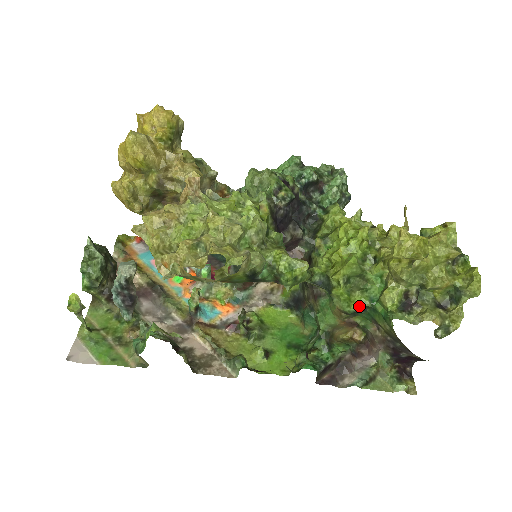
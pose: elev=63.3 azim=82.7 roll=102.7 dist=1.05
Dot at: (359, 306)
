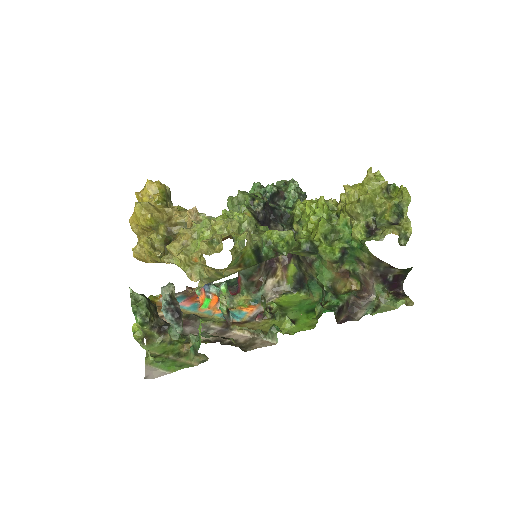
Dot at: (341, 250)
